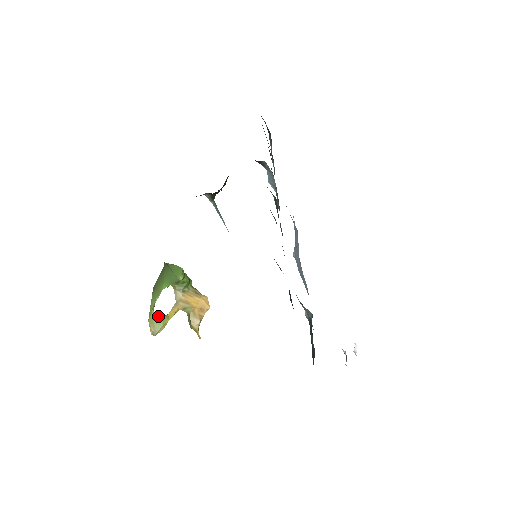
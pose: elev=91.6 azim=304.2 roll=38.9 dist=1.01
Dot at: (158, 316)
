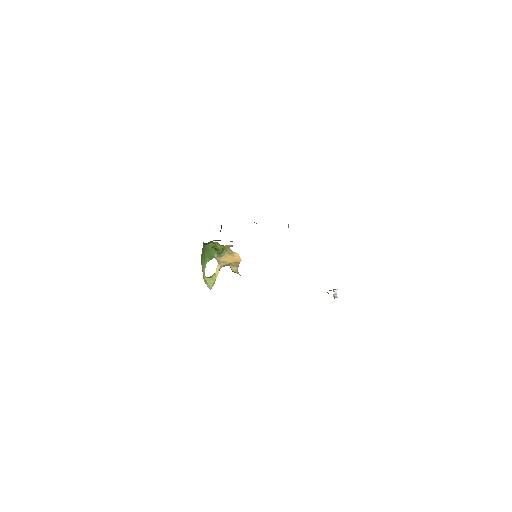
Dot at: (209, 278)
